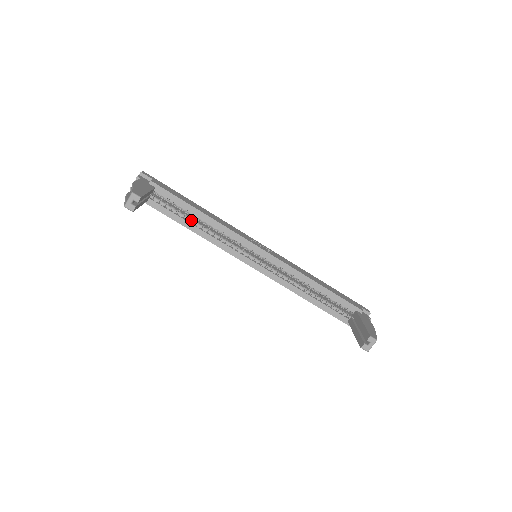
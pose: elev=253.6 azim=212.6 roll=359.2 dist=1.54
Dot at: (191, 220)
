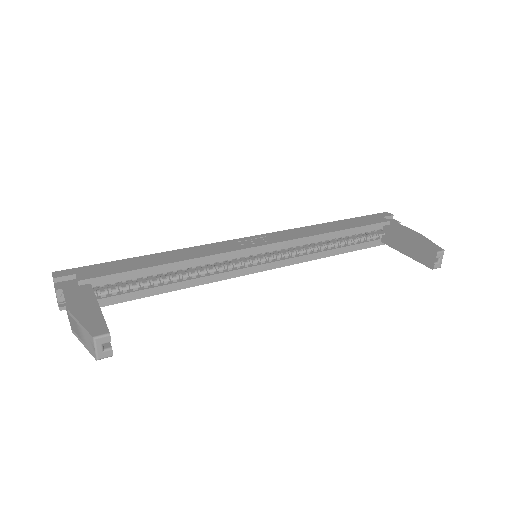
Dot at: (161, 281)
